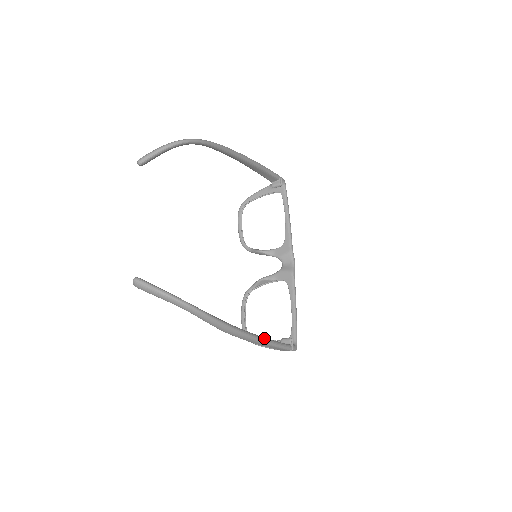
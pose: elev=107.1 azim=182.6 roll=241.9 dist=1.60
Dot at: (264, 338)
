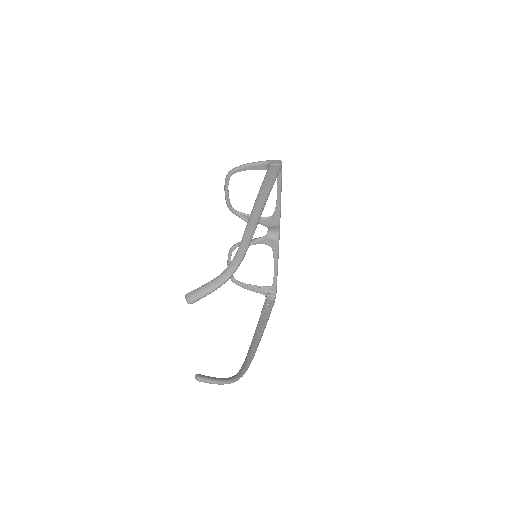
Dot at: (265, 326)
